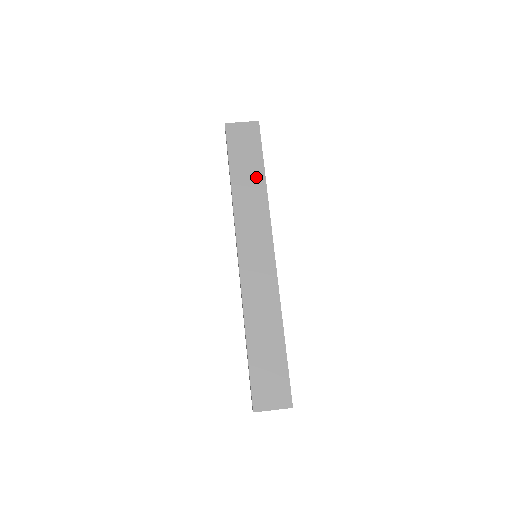
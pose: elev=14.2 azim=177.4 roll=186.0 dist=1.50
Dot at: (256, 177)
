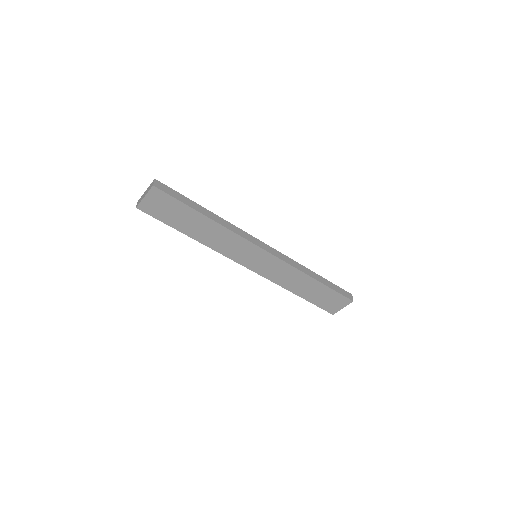
Dot at: (201, 222)
